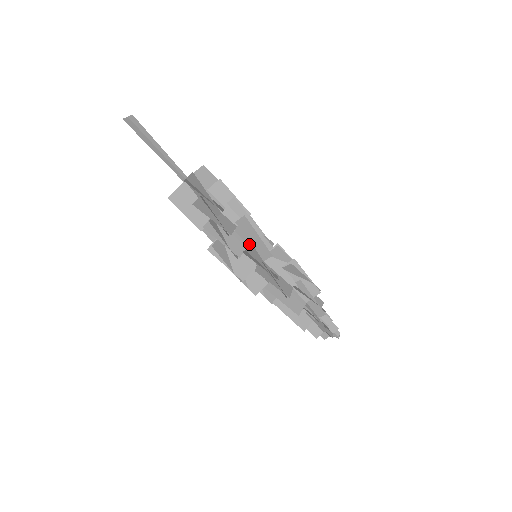
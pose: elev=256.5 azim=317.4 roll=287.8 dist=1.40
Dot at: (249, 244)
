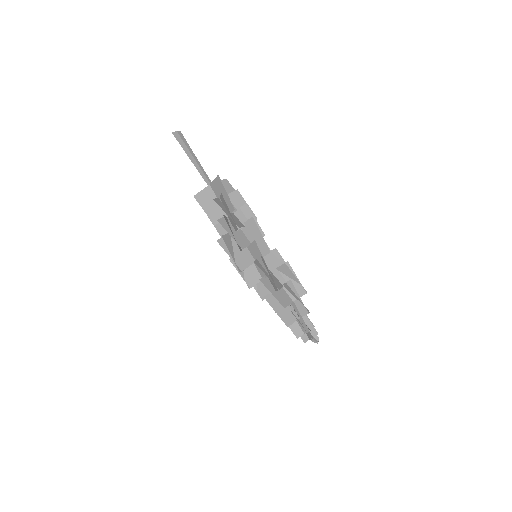
Dot at: occluded
